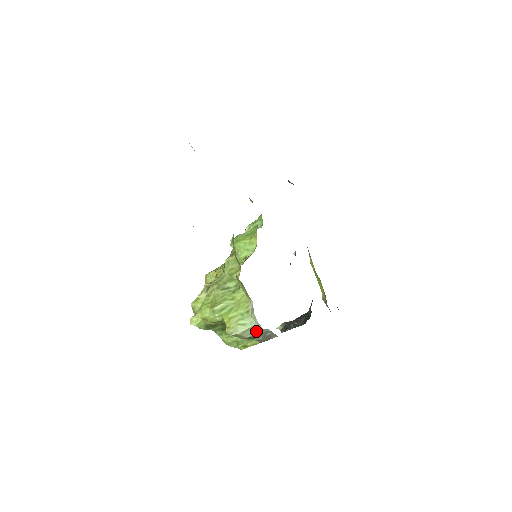
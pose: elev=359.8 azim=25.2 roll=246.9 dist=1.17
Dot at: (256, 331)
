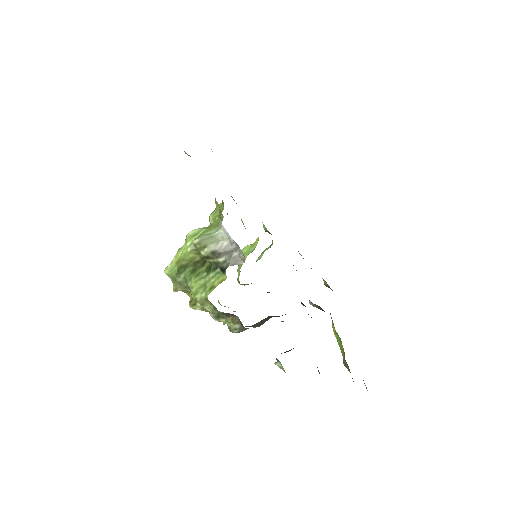
Dot at: (221, 243)
